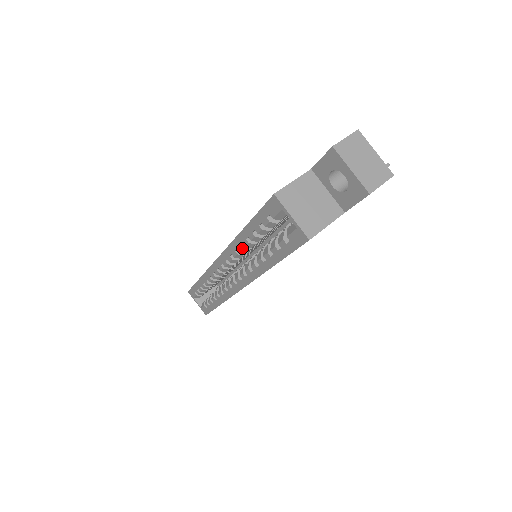
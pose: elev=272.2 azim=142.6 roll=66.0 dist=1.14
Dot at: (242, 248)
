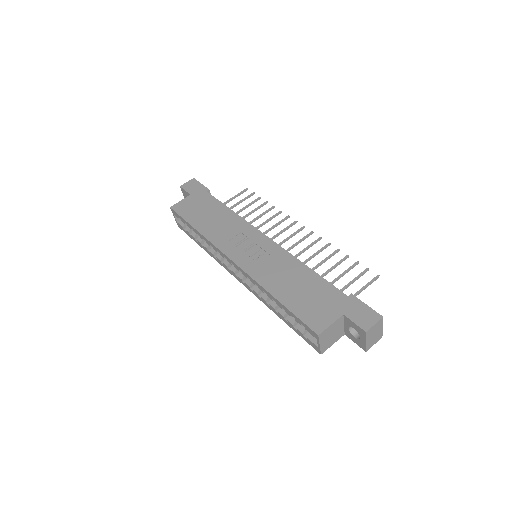
Dot at: occluded
